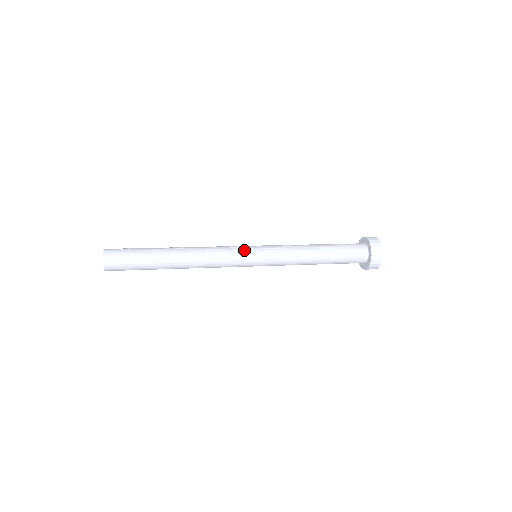
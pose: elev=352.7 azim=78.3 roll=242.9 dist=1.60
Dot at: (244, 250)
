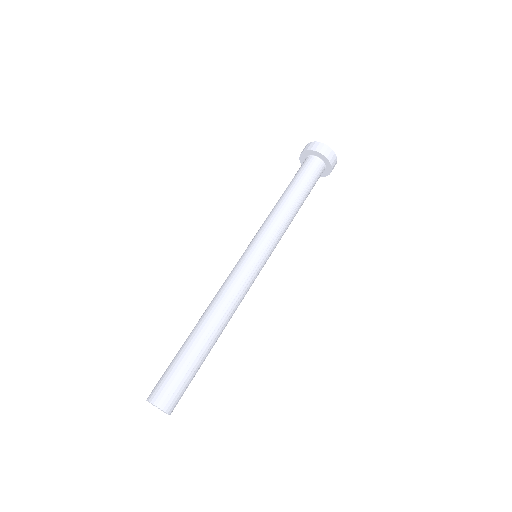
Dot at: occluded
